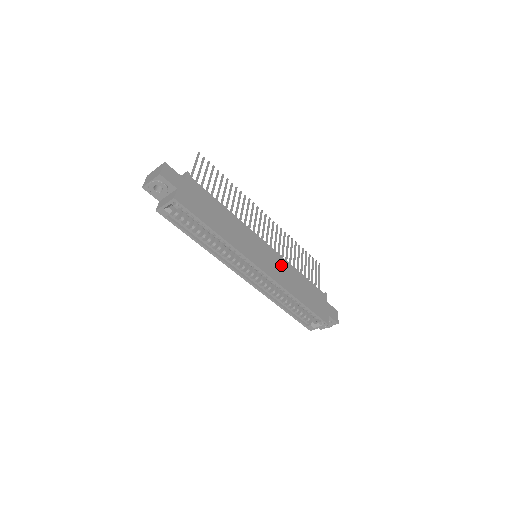
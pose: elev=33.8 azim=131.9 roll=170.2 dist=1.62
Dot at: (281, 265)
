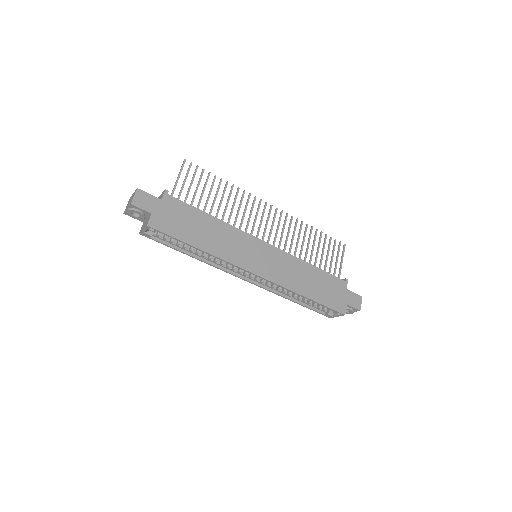
Dot at: (284, 262)
